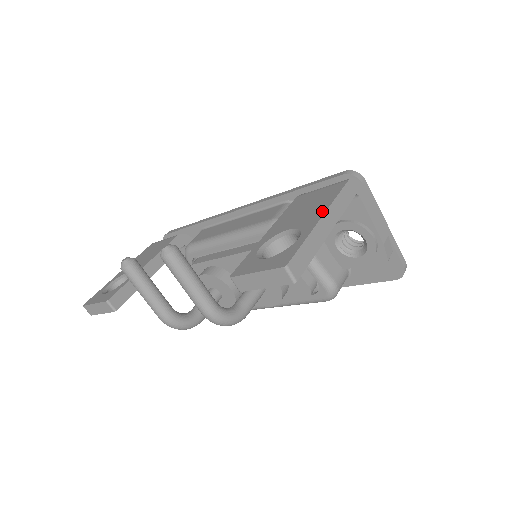
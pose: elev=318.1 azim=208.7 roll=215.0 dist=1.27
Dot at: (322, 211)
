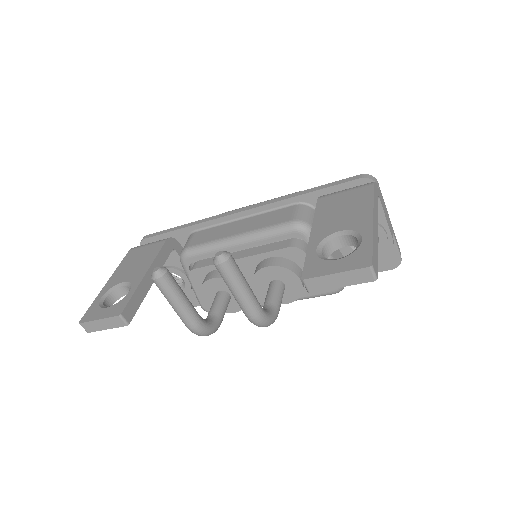
Dot at: (369, 213)
